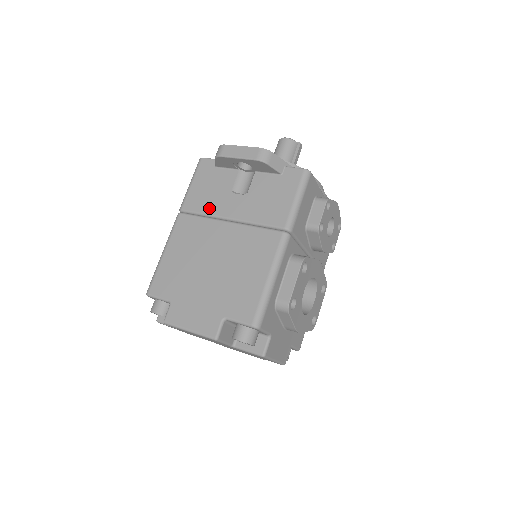
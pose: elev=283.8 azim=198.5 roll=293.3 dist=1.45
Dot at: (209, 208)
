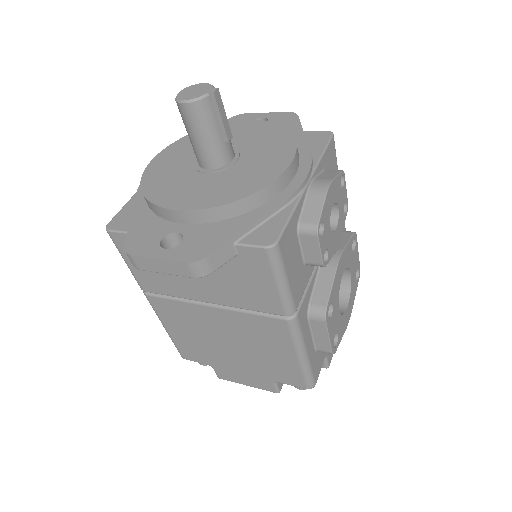
Dot at: (175, 292)
